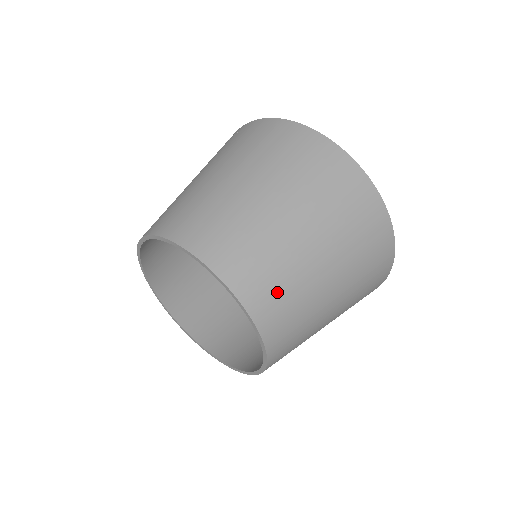
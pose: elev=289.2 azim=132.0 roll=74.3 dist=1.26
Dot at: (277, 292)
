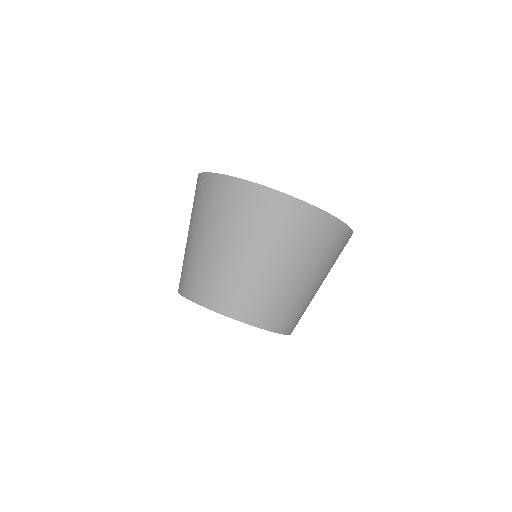
Dot at: (284, 311)
